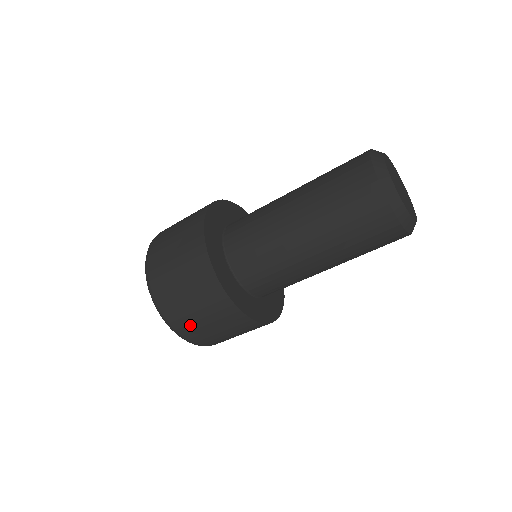
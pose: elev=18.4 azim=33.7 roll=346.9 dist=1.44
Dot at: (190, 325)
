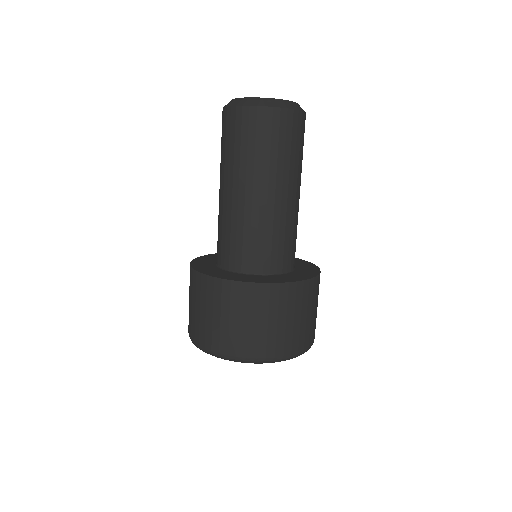
Dot at: (214, 334)
